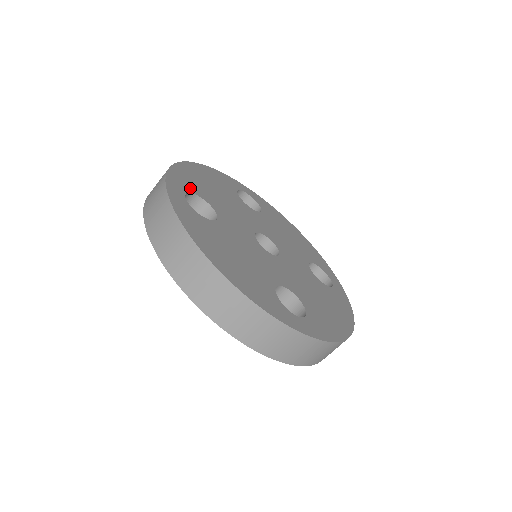
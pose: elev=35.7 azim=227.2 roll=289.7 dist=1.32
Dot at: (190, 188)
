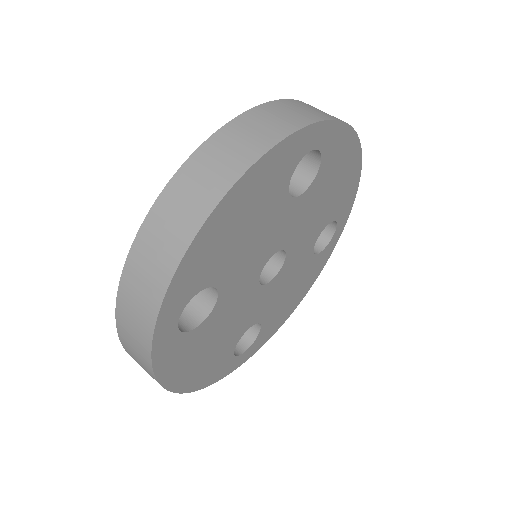
Dot at: (195, 287)
